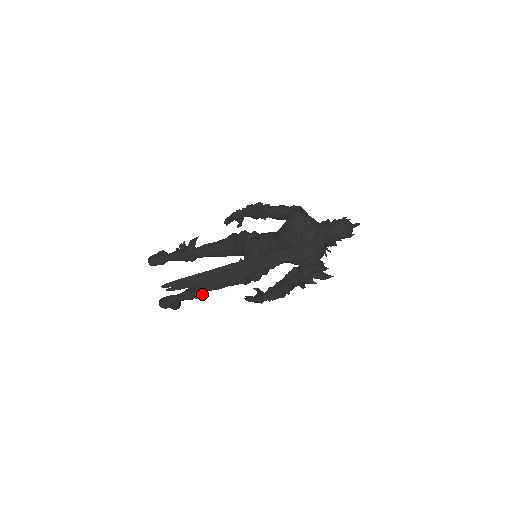
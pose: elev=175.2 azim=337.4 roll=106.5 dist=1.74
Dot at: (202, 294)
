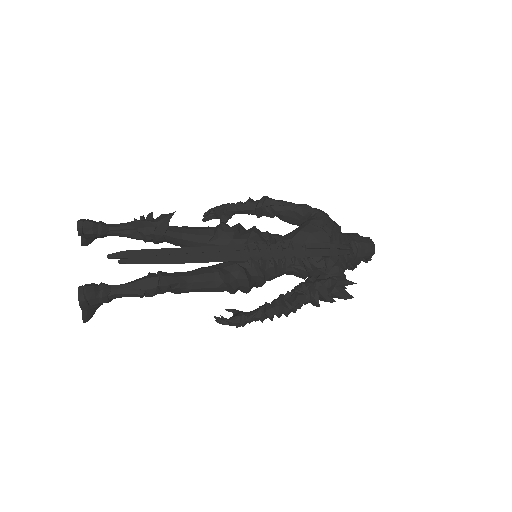
Dot at: (165, 289)
